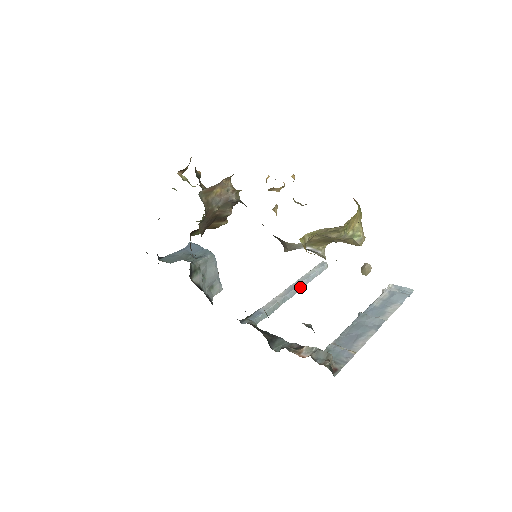
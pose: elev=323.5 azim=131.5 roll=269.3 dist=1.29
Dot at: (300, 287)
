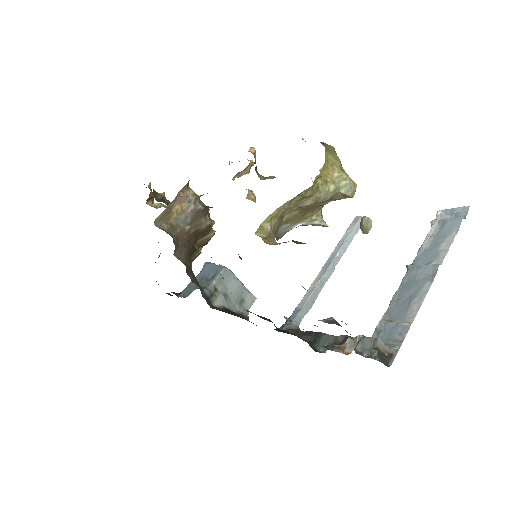
Dot at: (337, 259)
